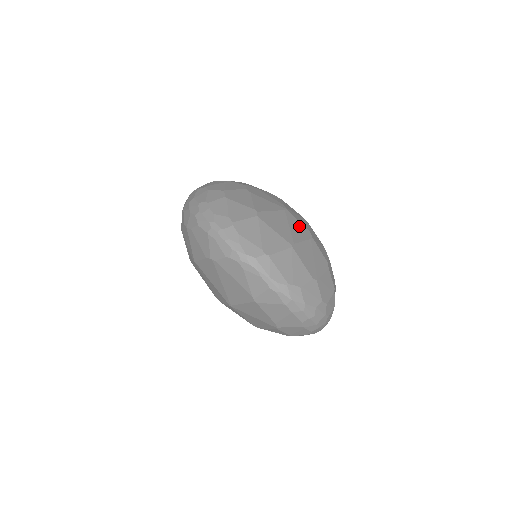
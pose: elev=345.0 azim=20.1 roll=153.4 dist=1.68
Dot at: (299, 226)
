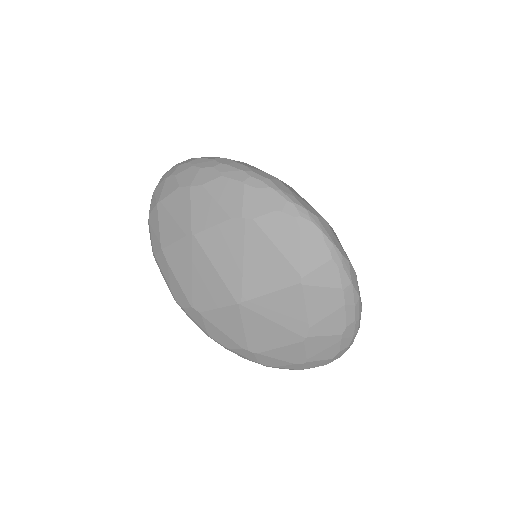
Dot at: occluded
